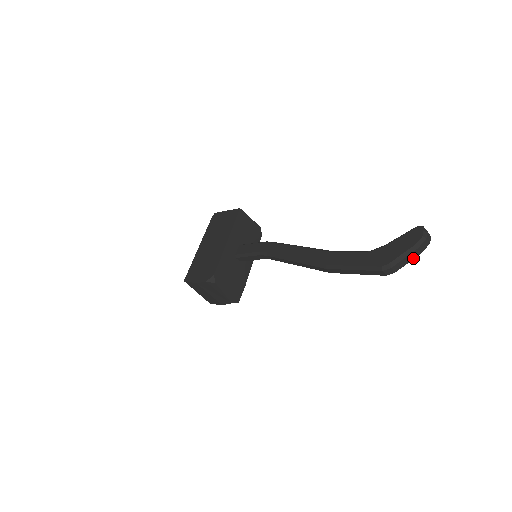
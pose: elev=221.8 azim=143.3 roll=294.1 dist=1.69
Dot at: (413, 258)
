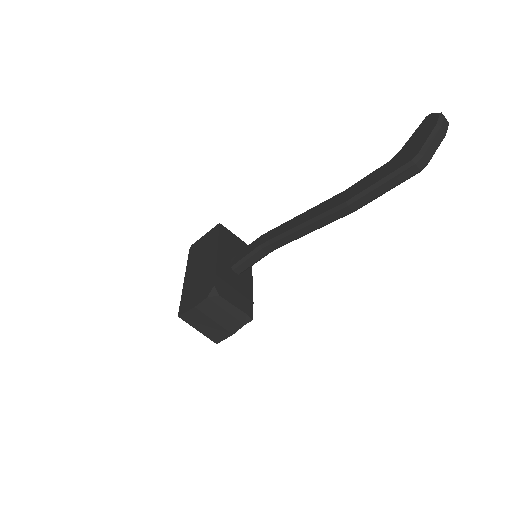
Dot at: (440, 141)
